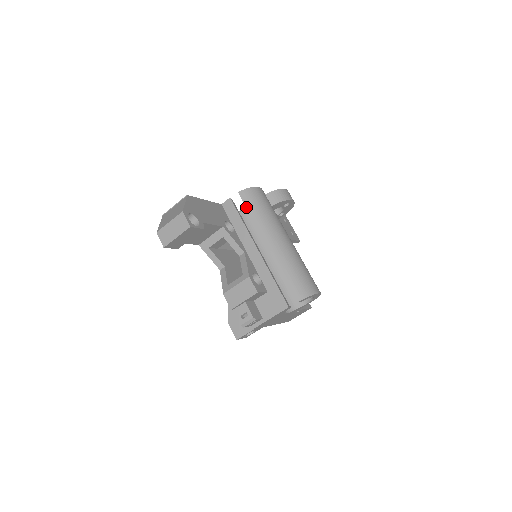
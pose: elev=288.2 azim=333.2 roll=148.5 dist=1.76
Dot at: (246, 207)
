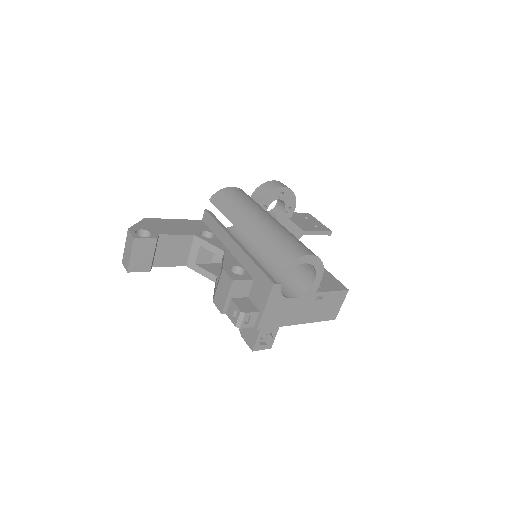
Dot at: (217, 208)
